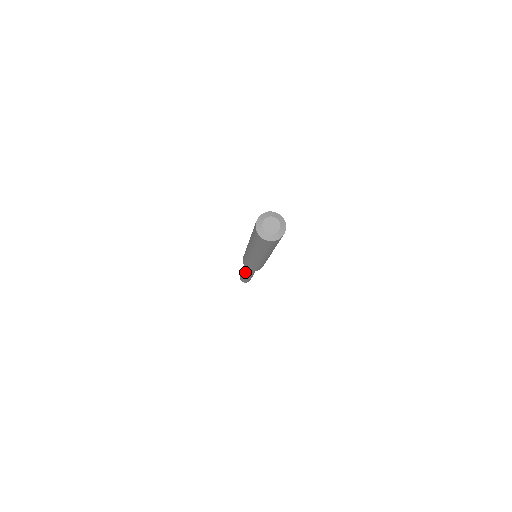
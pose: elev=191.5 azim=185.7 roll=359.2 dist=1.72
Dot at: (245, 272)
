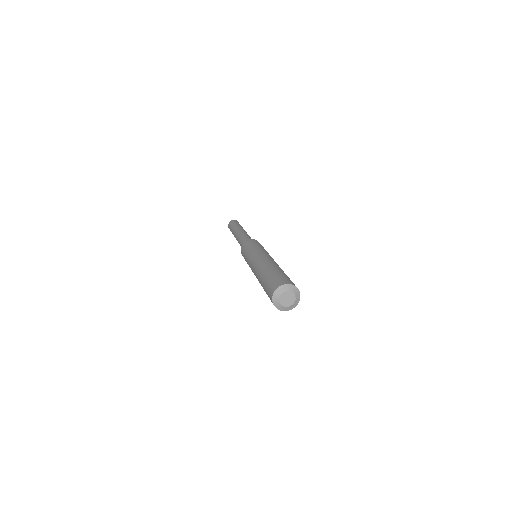
Dot at: occluded
